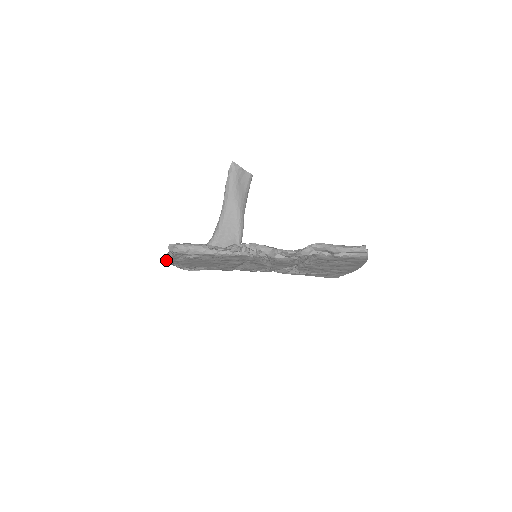
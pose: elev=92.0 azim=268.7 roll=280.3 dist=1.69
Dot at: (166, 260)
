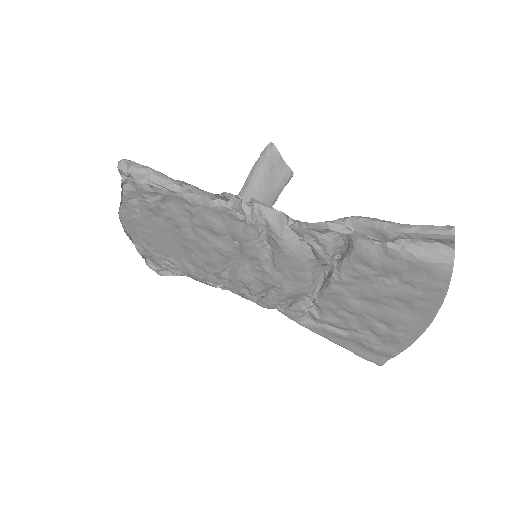
Dot at: (120, 217)
